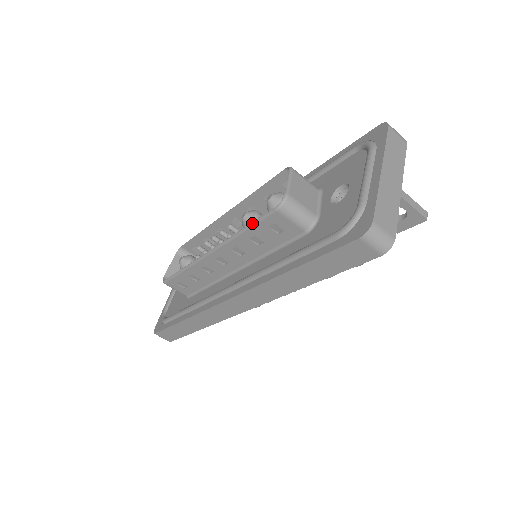
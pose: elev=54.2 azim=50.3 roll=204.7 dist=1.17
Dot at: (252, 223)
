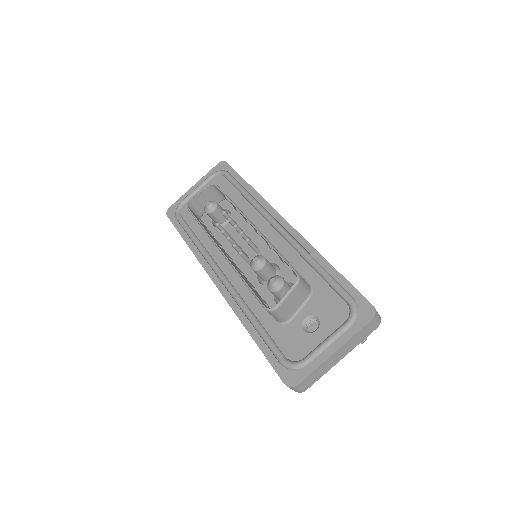
Dot at: (250, 289)
